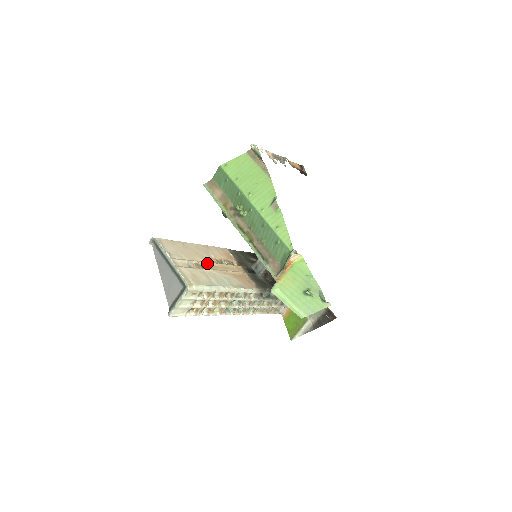
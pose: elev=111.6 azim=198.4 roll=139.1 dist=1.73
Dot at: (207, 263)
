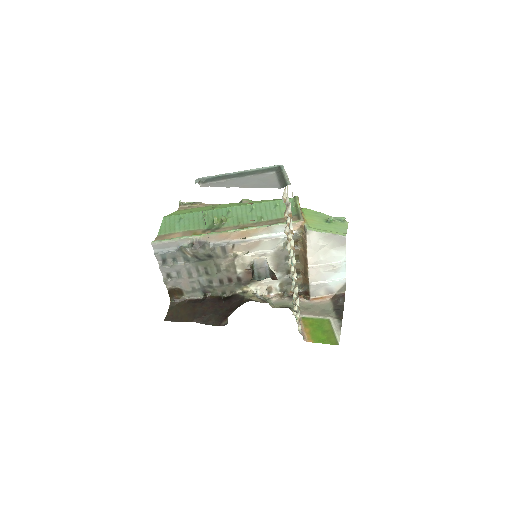
Dot at: occluded
